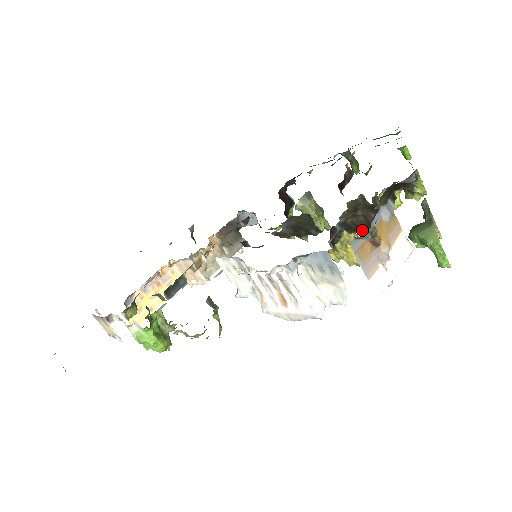
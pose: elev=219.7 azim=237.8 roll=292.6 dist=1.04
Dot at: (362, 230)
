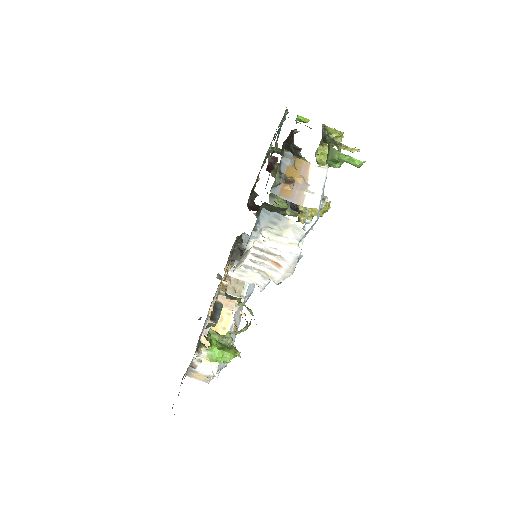
Dot at: occluded
